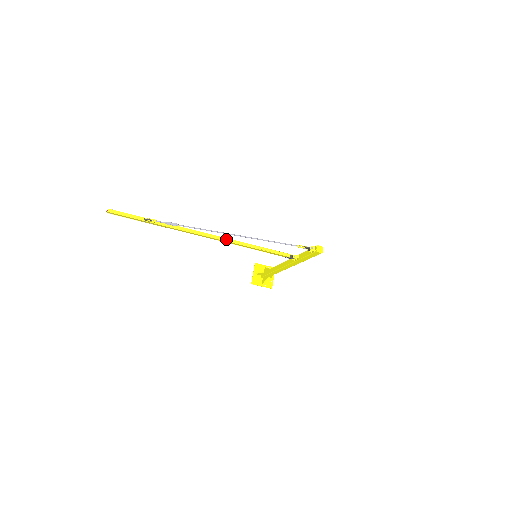
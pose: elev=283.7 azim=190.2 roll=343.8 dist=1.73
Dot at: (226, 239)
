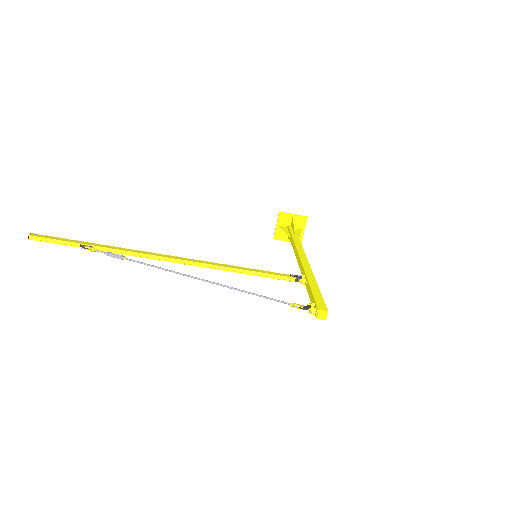
Dot at: (199, 263)
